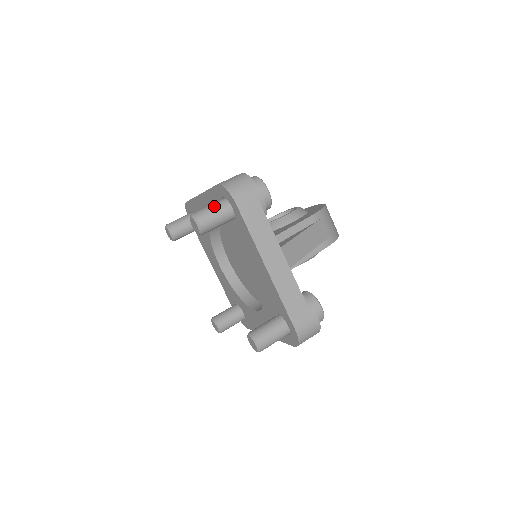
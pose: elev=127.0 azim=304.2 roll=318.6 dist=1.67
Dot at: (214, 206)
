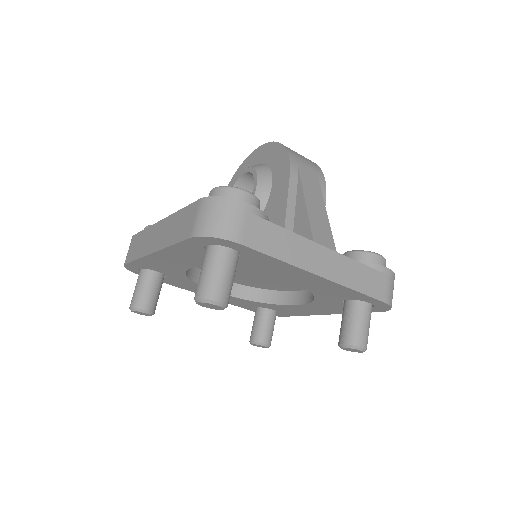
Dot at: (213, 266)
